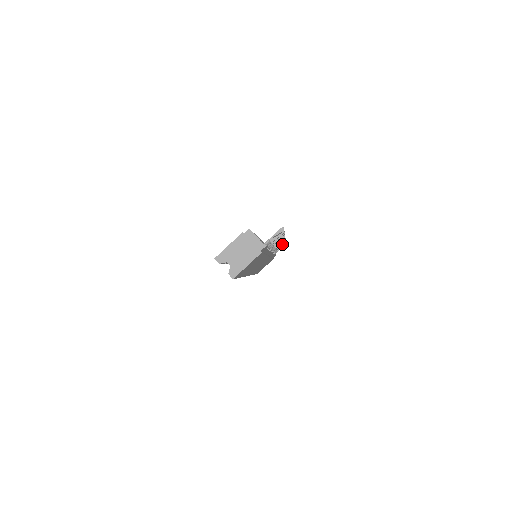
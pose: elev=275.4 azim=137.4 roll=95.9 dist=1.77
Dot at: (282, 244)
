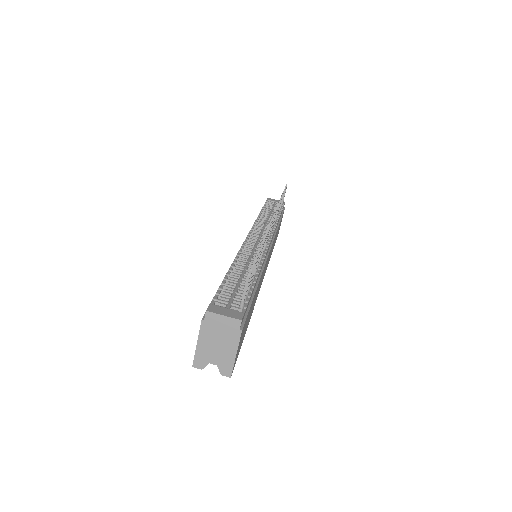
Dot at: (281, 201)
